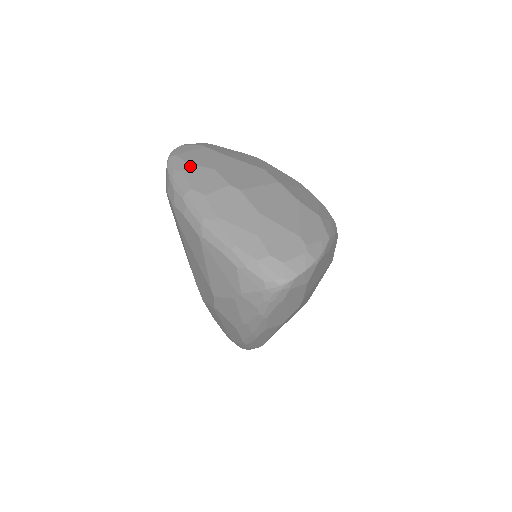
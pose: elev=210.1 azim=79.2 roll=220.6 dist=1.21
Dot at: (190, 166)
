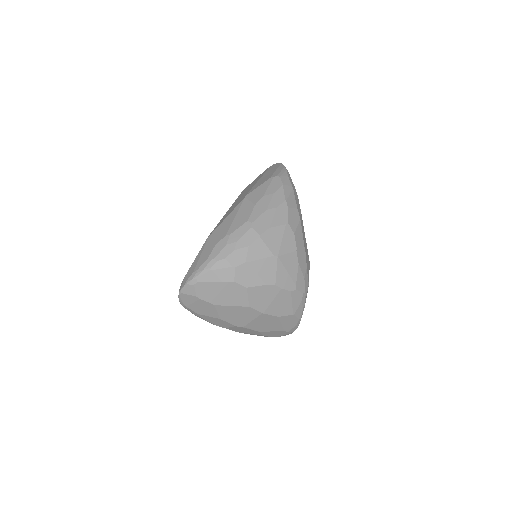
Dot at: (203, 316)
